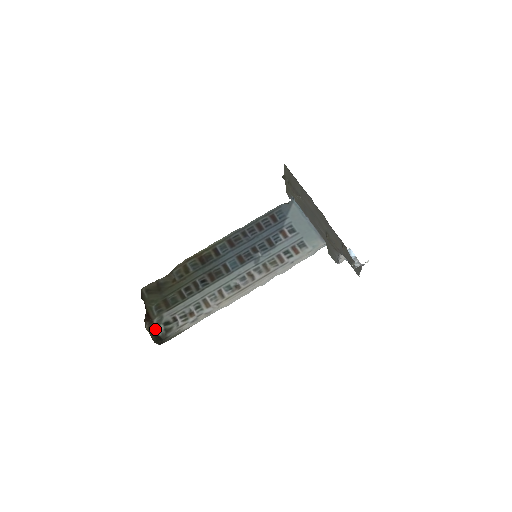
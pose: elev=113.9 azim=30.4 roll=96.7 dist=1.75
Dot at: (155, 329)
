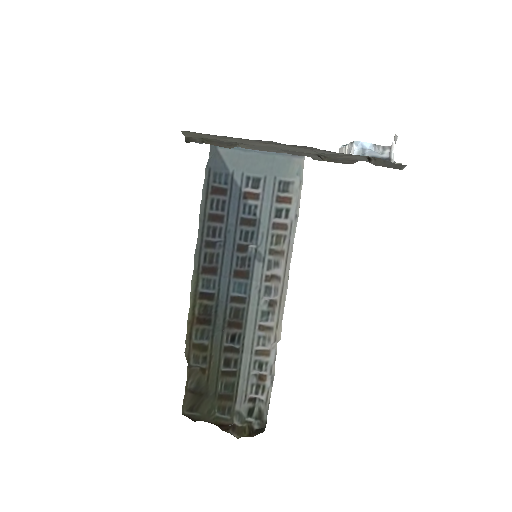
Dot at: (246, 429)
